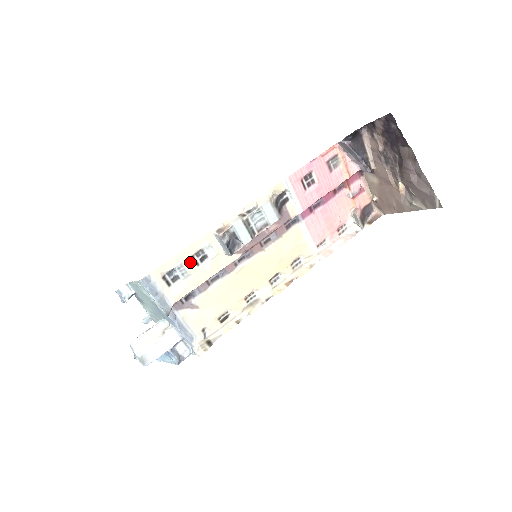
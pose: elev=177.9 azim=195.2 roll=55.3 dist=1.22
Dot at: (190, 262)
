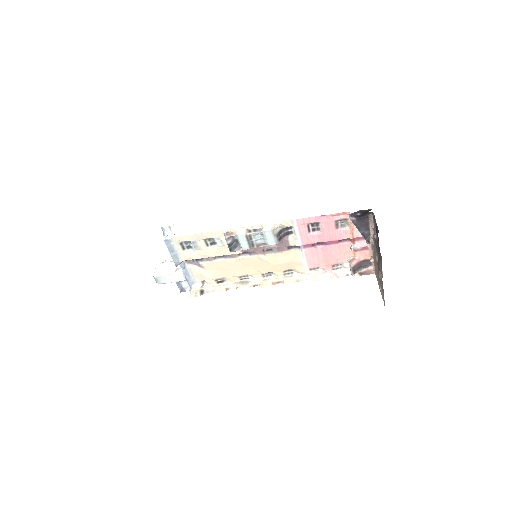
Dot at: (202, 242)
